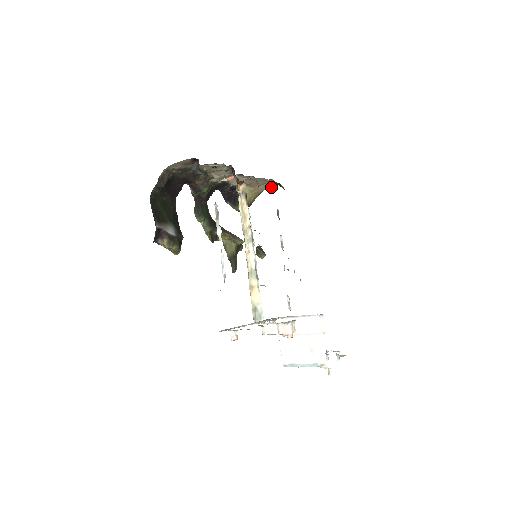
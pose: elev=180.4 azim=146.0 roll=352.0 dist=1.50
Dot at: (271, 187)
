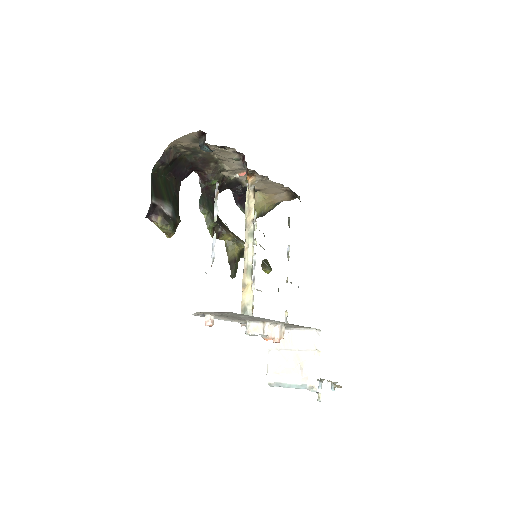
Dot at: (287, 199)
